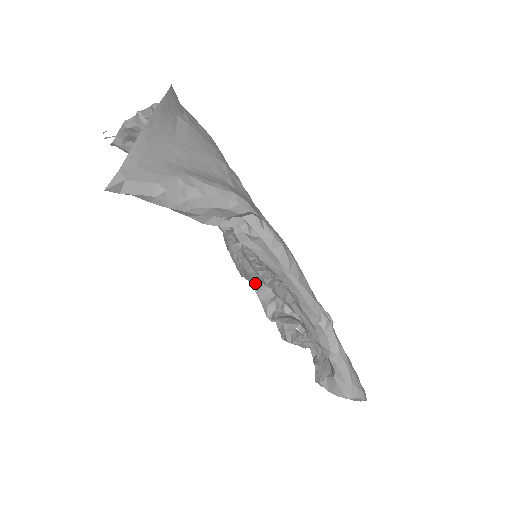
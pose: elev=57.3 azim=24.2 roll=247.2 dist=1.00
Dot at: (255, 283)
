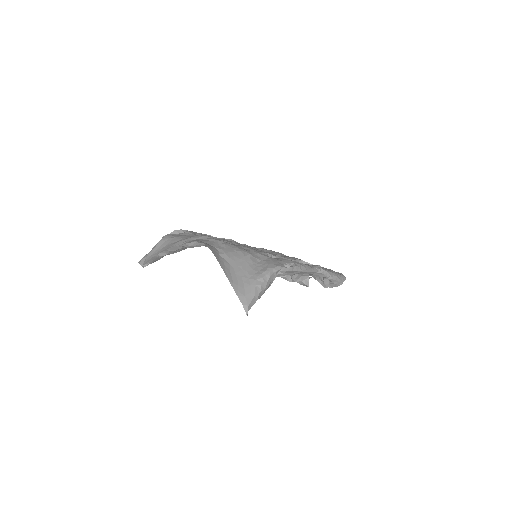
Dot at: occluded
